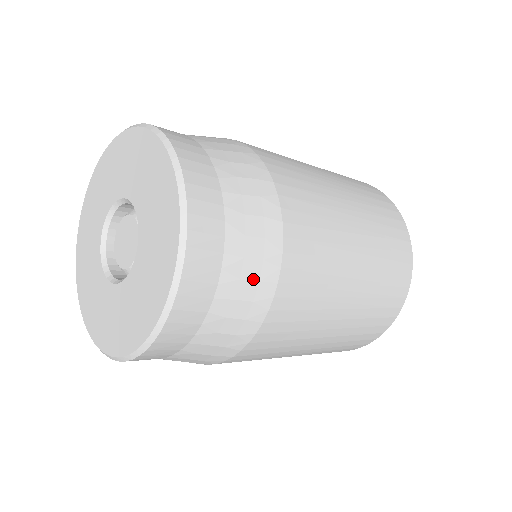
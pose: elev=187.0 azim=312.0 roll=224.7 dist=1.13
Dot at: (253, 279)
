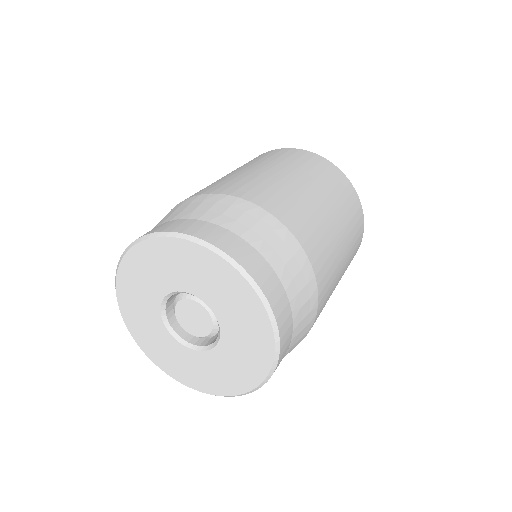
Dot at: occluded
